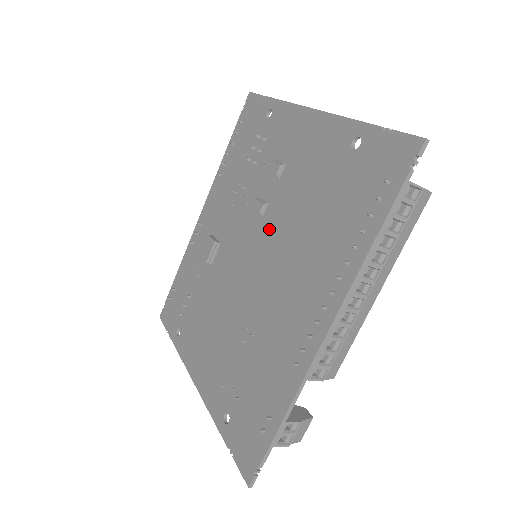
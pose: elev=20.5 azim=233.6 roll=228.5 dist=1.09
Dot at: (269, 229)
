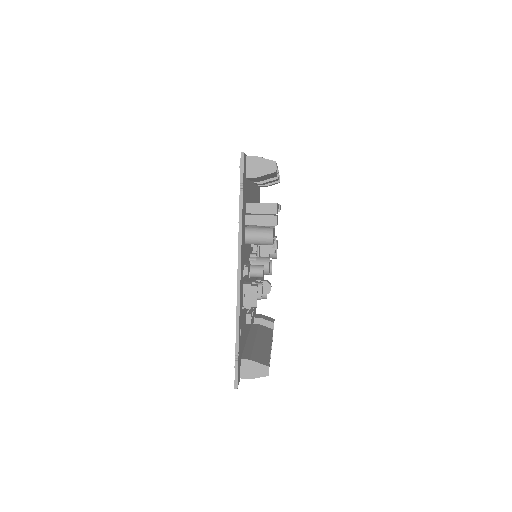
Dot at: occluded
